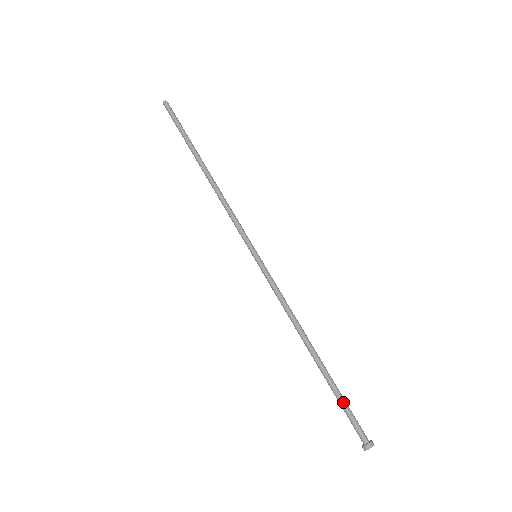
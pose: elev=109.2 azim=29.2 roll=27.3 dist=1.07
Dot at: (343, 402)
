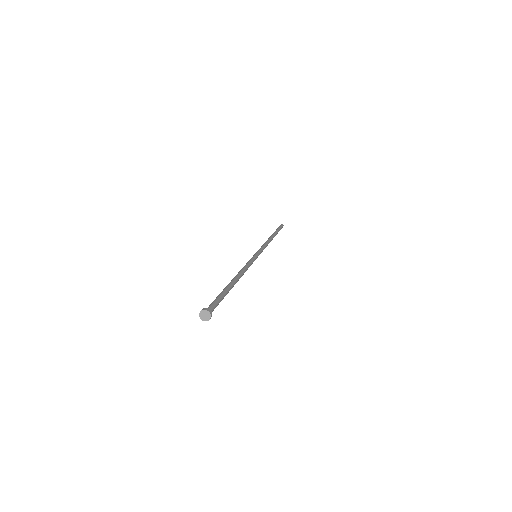
Dot at: (219, 295)
